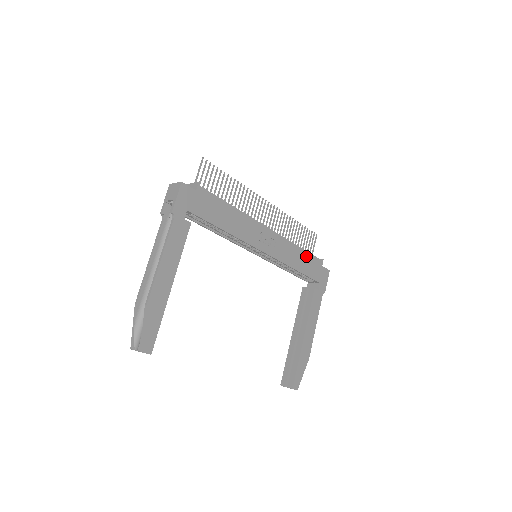
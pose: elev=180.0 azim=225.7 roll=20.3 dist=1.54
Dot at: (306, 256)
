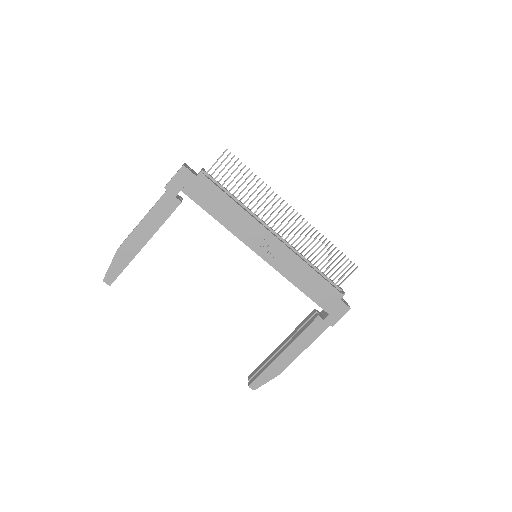
Dot at: (319, 281)
